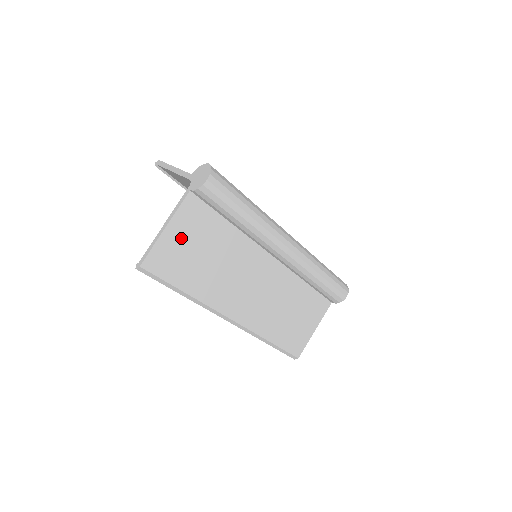
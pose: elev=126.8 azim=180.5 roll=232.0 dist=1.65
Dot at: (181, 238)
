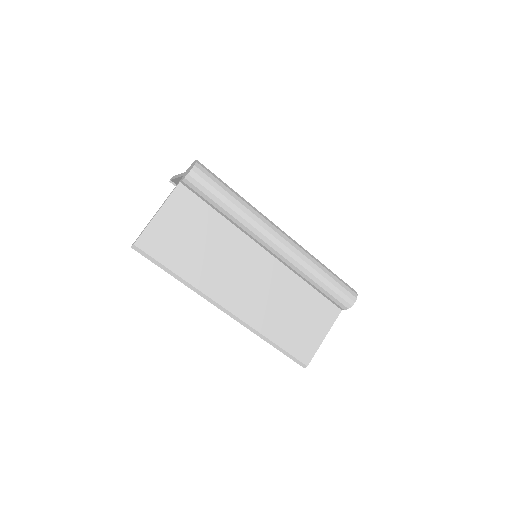
Dot at: (172, 223)
